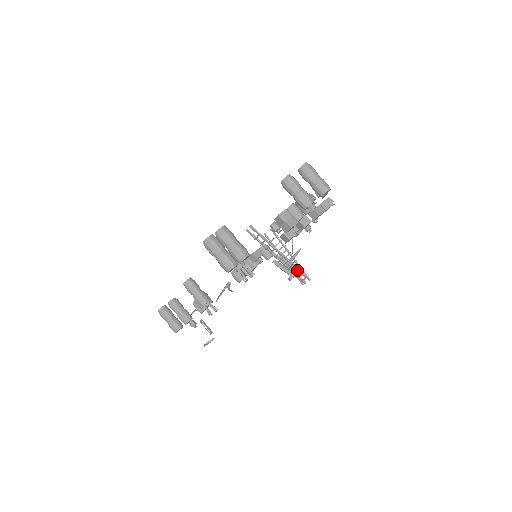
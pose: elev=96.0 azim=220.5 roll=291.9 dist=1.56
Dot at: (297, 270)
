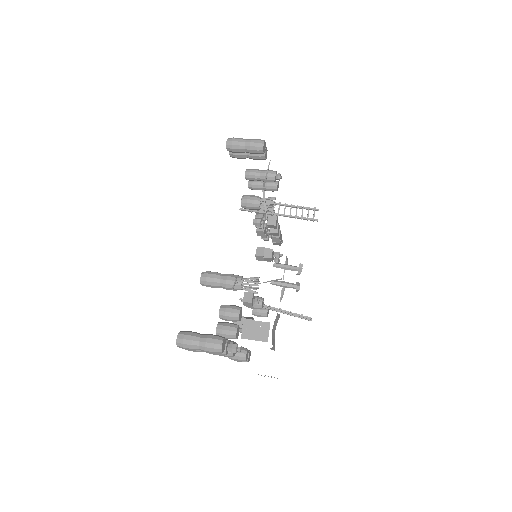
Dot at: (299, 264)
